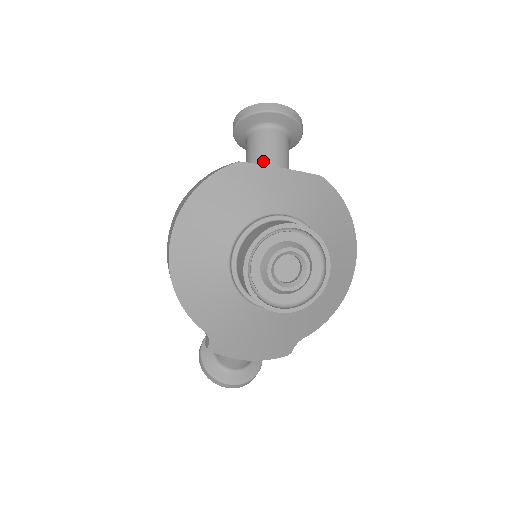
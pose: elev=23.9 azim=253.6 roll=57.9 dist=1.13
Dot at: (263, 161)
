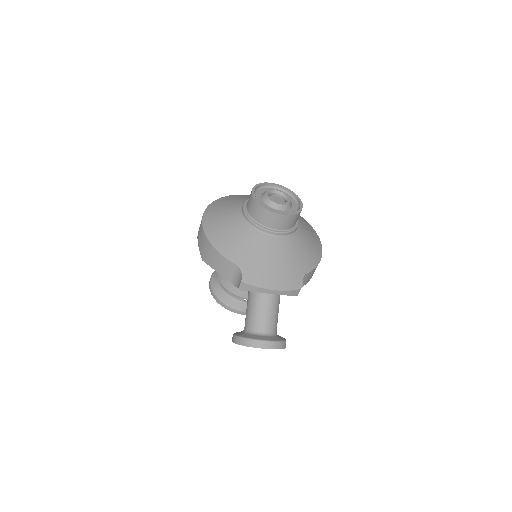
Dot at: occluded
